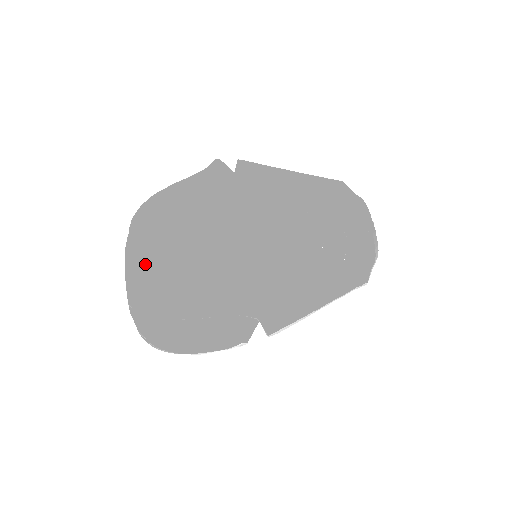
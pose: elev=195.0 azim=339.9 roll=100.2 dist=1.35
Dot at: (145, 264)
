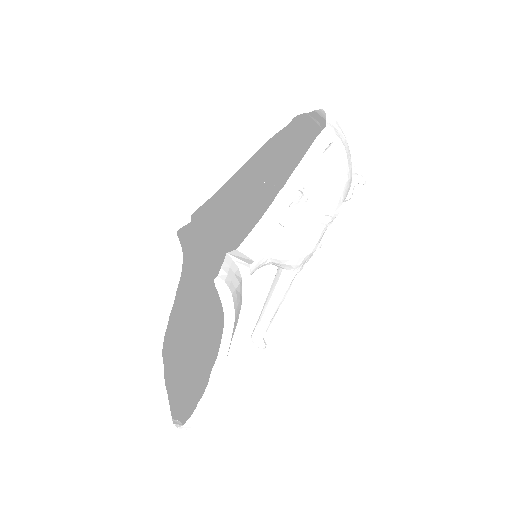
Dot at: (187, 377)
